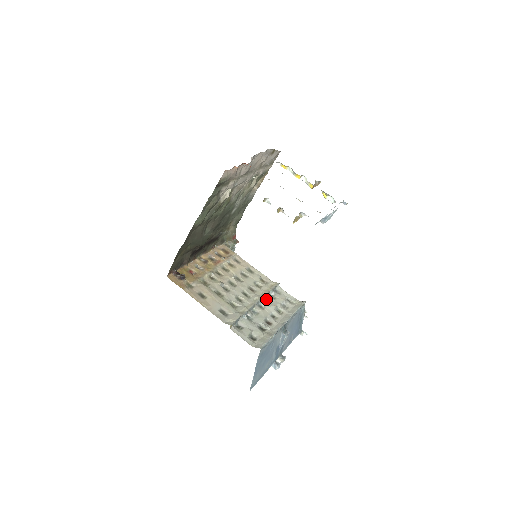
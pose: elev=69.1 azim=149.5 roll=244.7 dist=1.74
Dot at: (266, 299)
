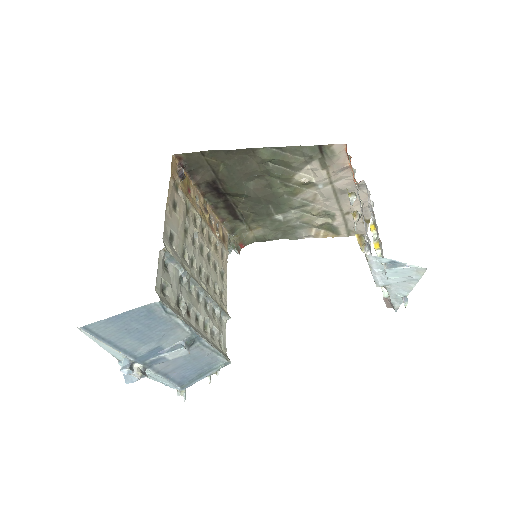
Dot at: (208, 303)
